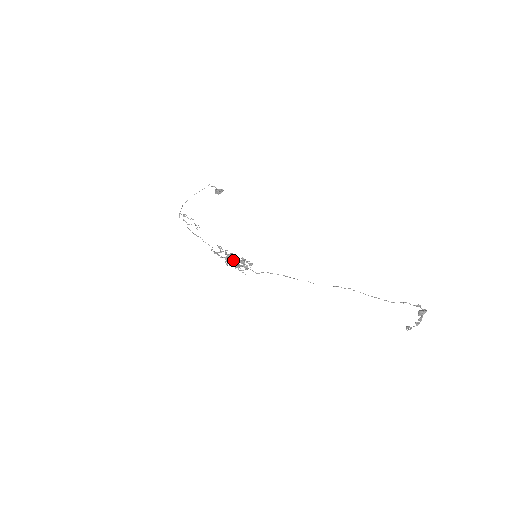
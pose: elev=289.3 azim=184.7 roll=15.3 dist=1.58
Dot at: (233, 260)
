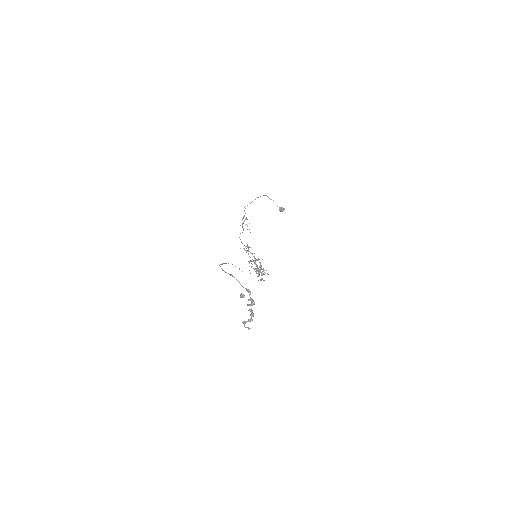
Dot at: (257, 265)
